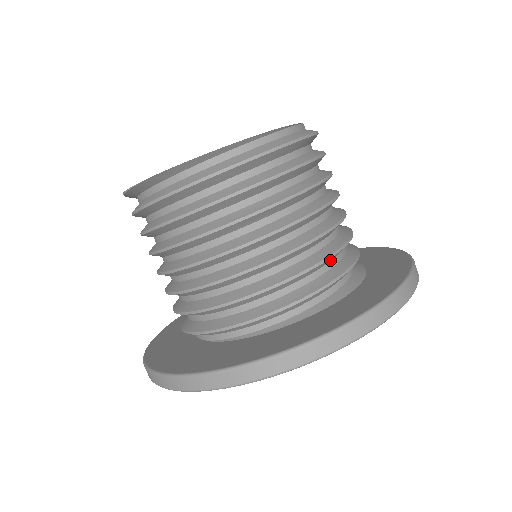
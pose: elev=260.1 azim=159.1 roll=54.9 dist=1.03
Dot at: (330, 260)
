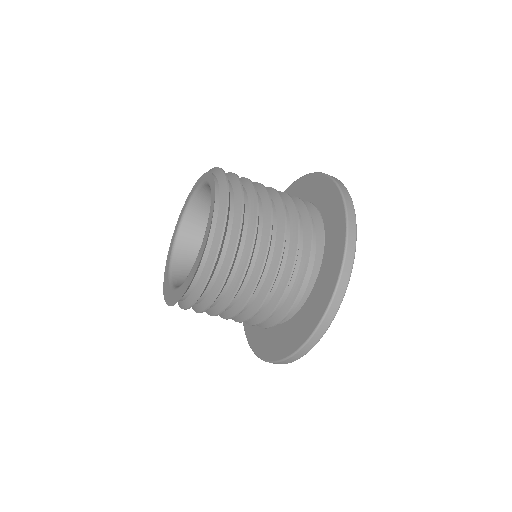
Dot at: (297, 256)
